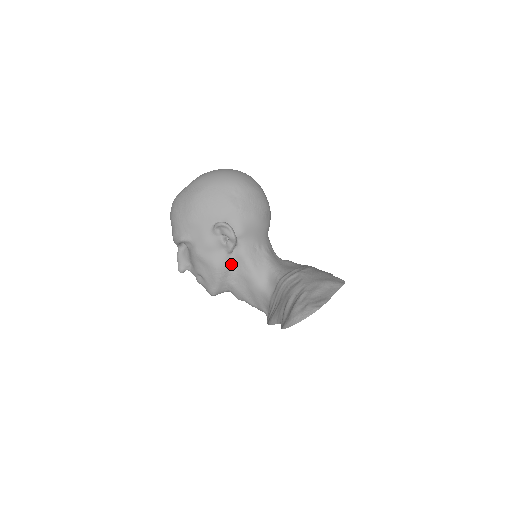
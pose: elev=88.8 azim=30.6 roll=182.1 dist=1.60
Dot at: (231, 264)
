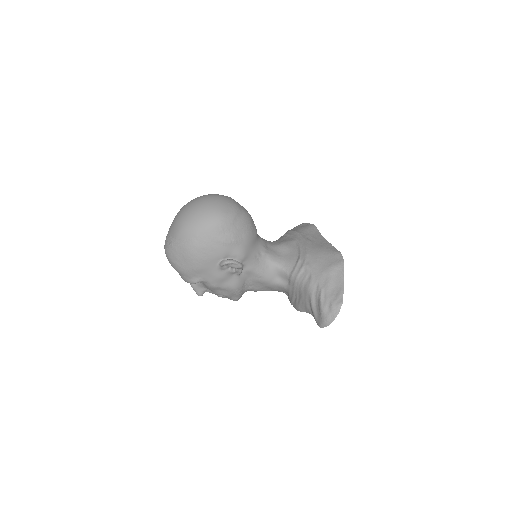
Dot at: (244, 279)
